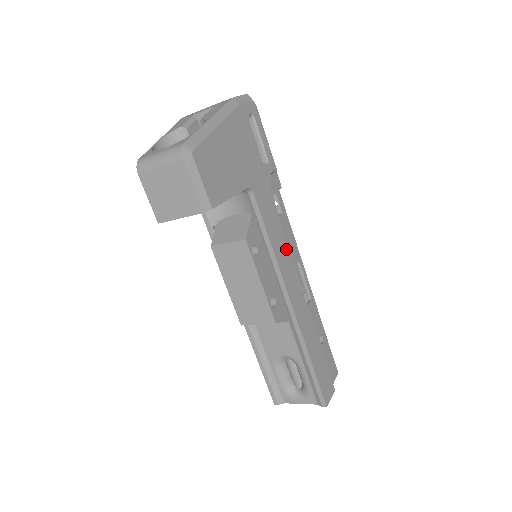
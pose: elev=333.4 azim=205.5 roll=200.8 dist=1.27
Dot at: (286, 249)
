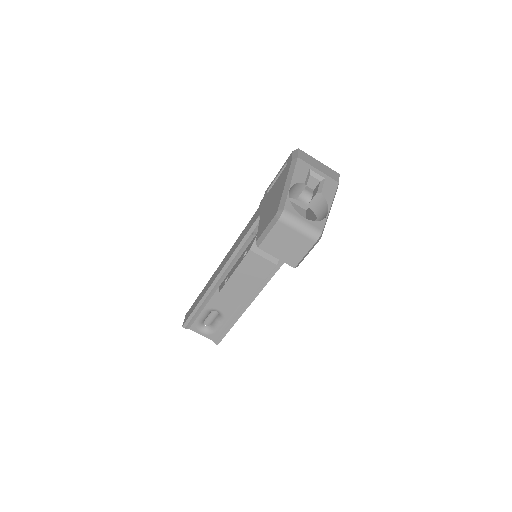
Dot at: occluded
